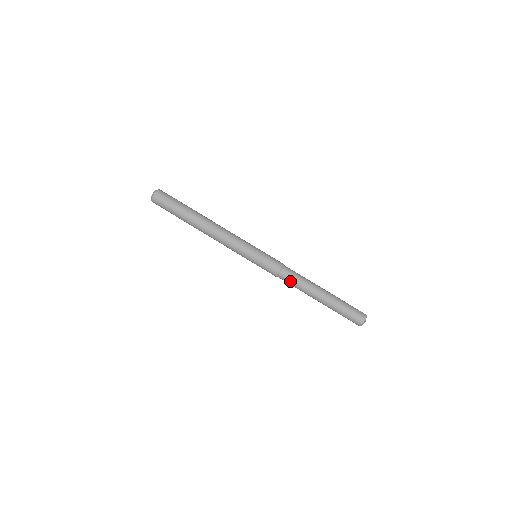
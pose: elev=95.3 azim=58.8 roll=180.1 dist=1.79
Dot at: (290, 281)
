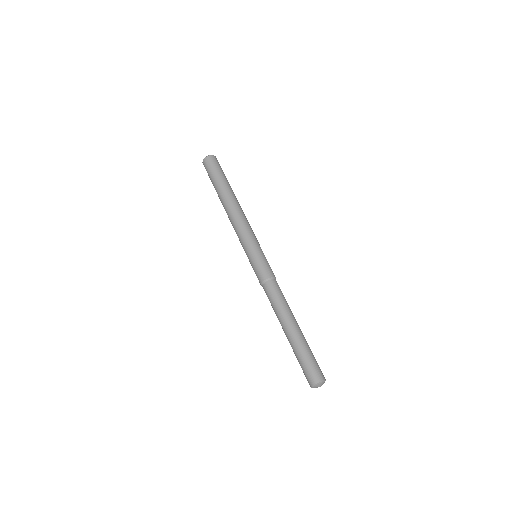
Dot at: (276, 292)
